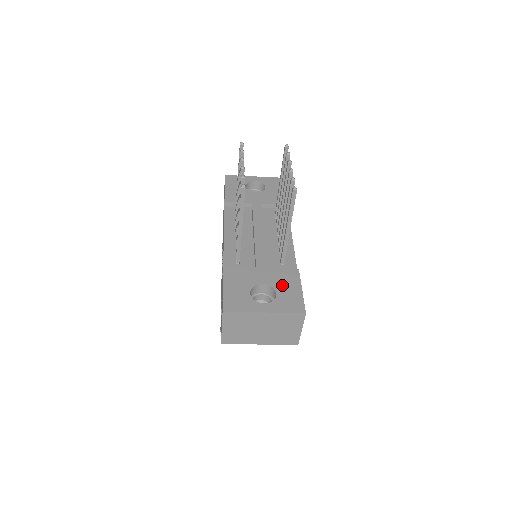
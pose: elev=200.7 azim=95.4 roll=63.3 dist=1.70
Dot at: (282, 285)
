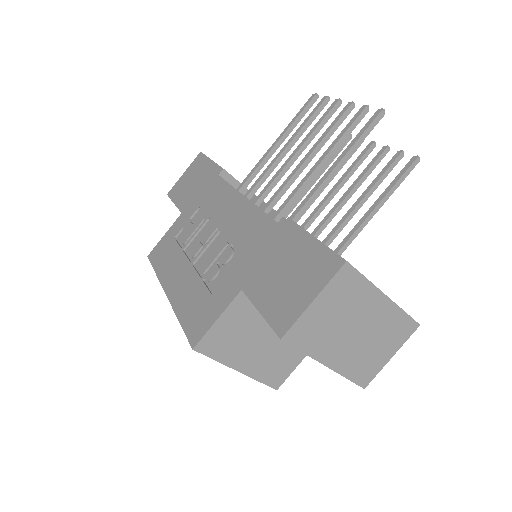
Dot at: occluded
